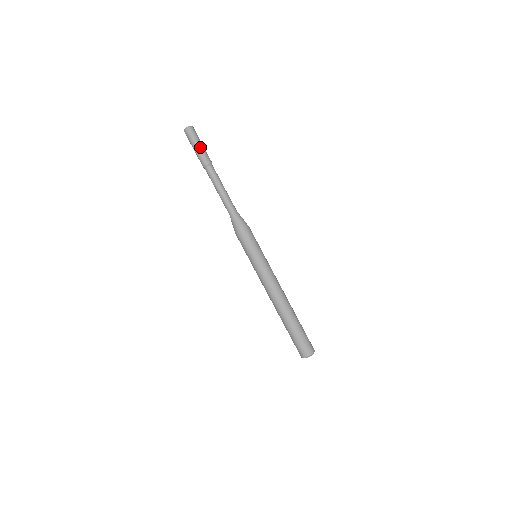
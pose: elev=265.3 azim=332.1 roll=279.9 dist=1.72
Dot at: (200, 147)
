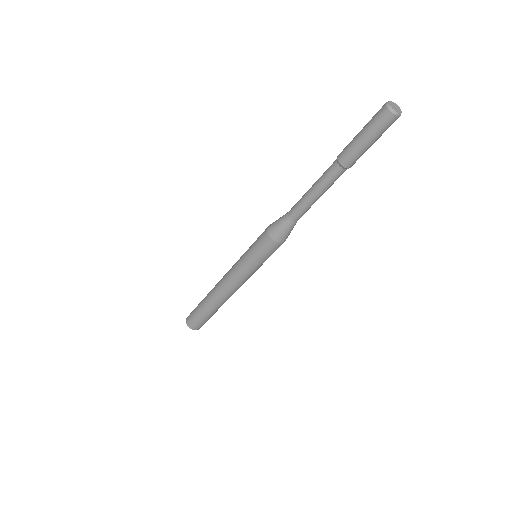
Dot at: (365, 144)
